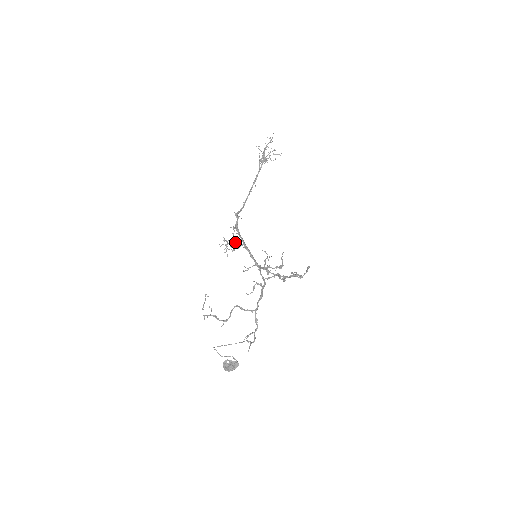
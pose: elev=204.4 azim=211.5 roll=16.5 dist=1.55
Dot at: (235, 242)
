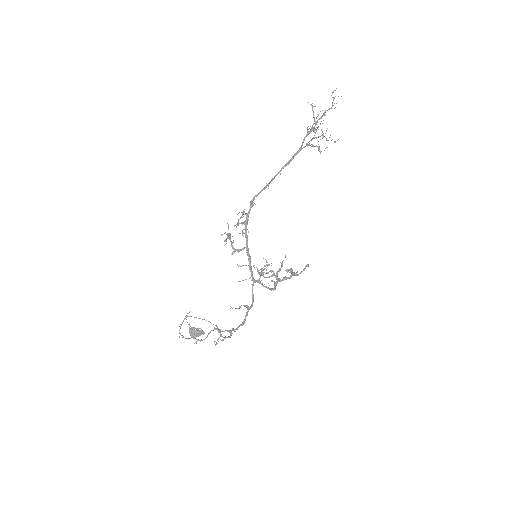
Dot at: occluded
